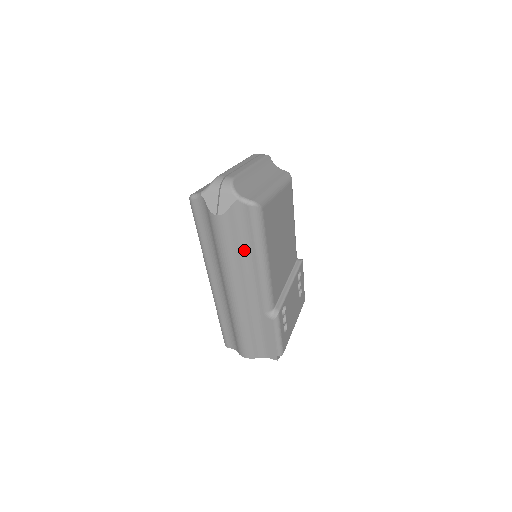
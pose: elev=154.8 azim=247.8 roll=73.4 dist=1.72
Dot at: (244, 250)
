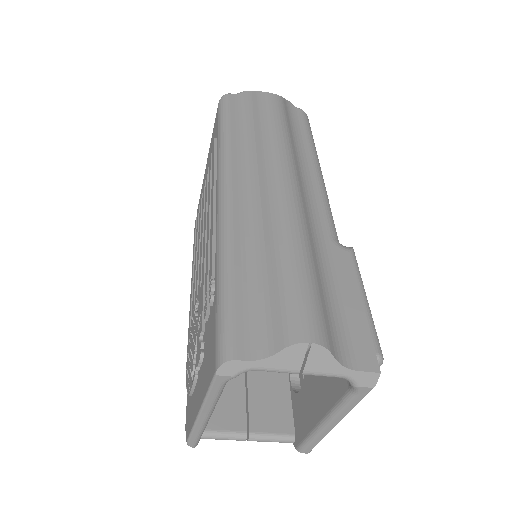
Dot at: (296, 142)
